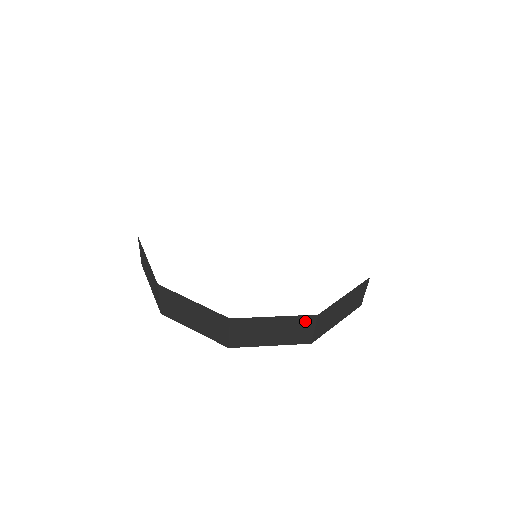
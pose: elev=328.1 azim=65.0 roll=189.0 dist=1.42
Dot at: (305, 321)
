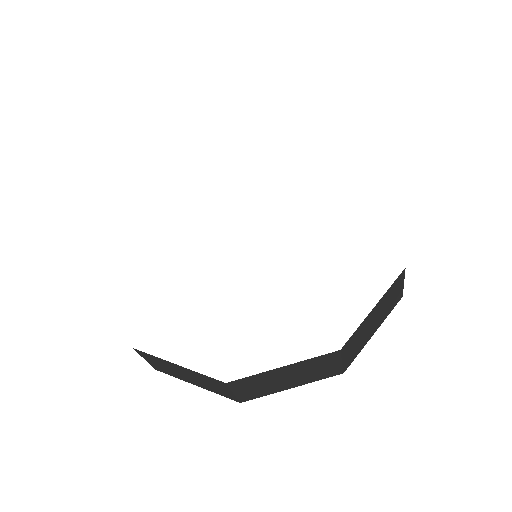
Dot at: (216, 382)
